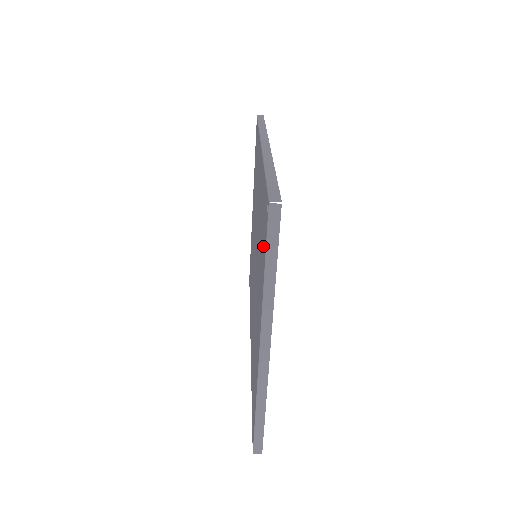
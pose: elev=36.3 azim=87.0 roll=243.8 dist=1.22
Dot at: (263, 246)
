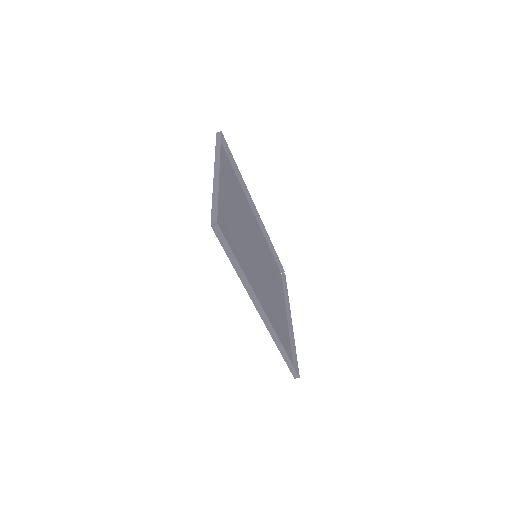
Dot at: (222, 161)
